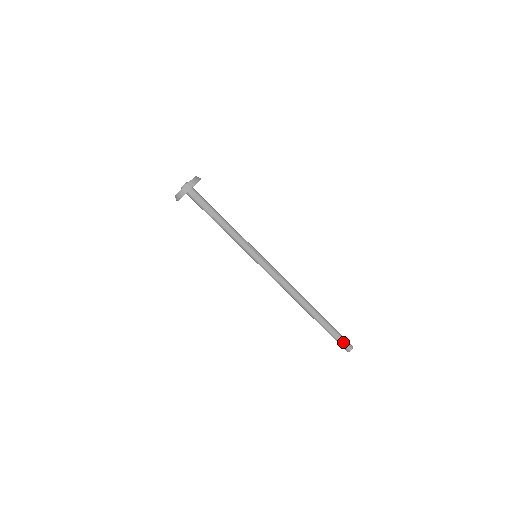
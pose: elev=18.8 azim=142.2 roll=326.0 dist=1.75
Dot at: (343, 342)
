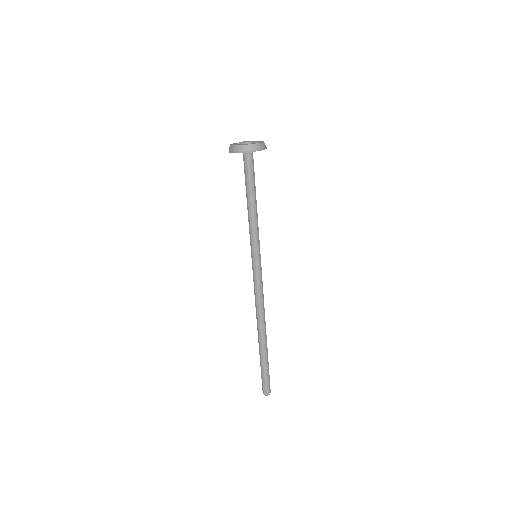
Dot at: (269, 383)
